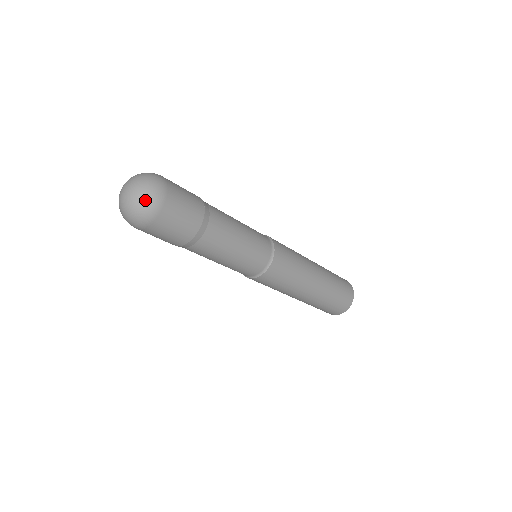
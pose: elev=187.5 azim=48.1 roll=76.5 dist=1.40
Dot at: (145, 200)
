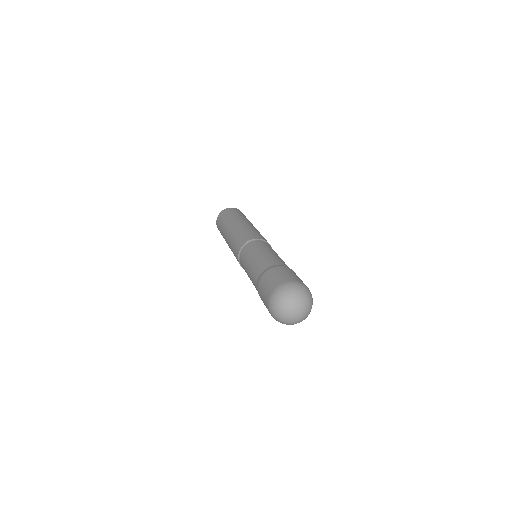
Dot at: occluded
